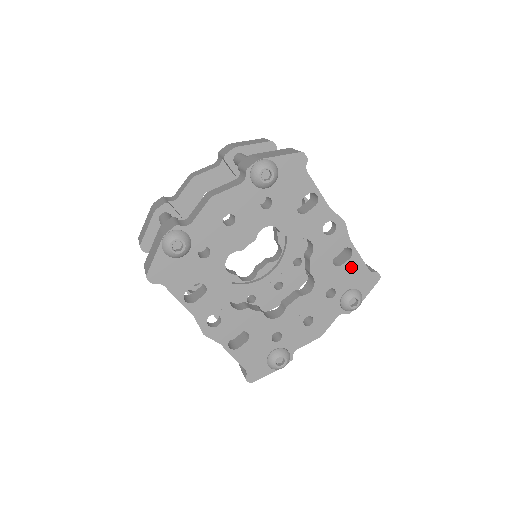
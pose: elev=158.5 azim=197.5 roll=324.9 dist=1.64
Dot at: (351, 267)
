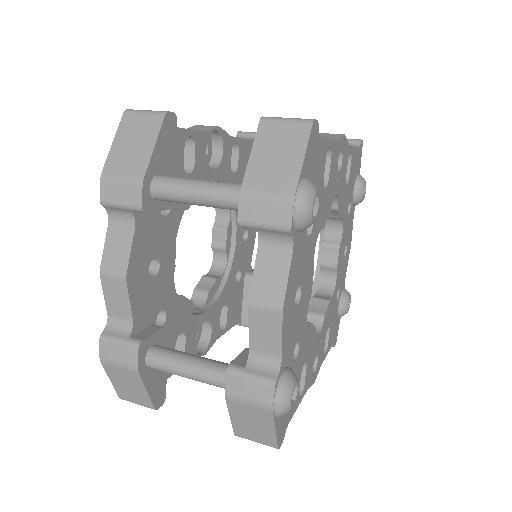
Dot at: (352, 166)
